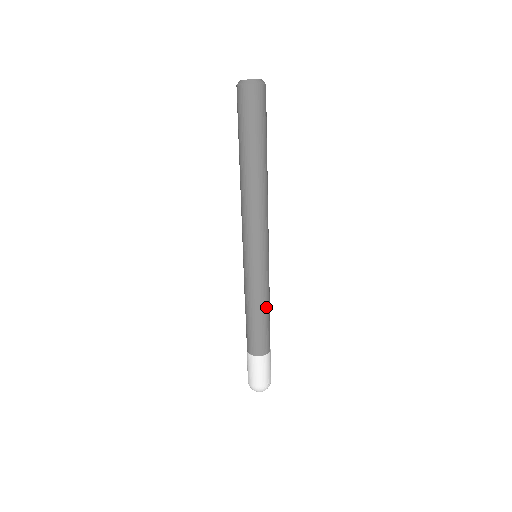
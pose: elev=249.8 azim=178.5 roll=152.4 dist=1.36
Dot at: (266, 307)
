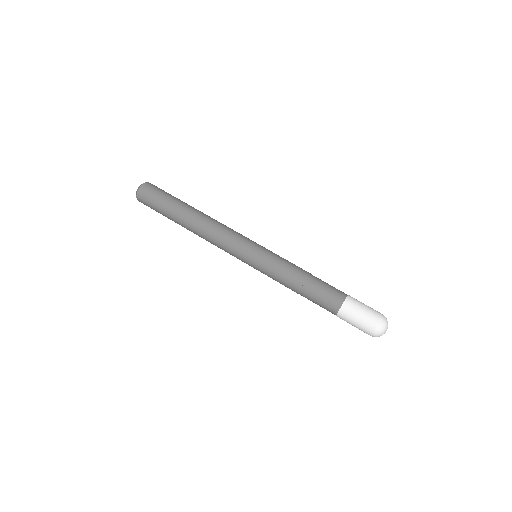
Dot at: (299, 273)
